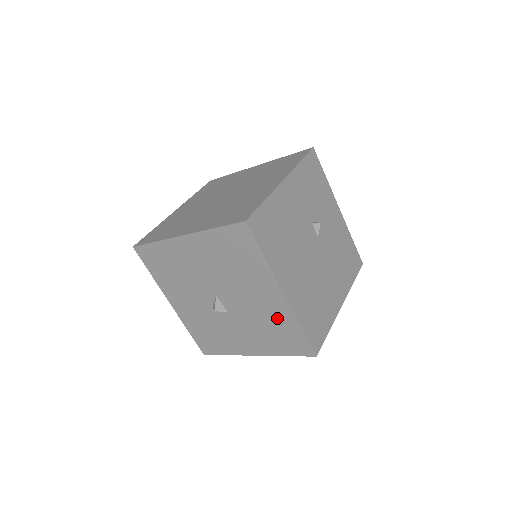
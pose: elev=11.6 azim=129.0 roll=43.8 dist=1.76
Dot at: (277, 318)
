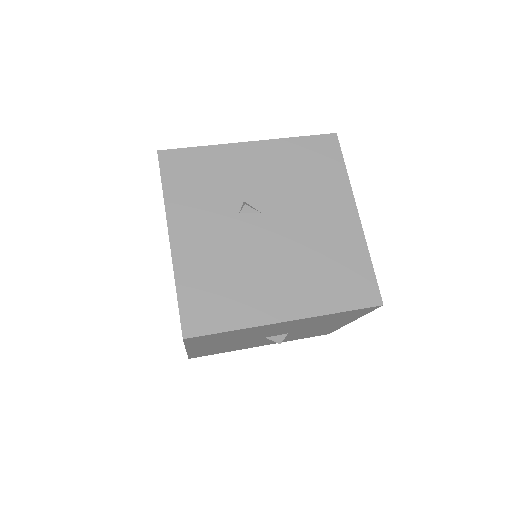
Dot at: occluded
